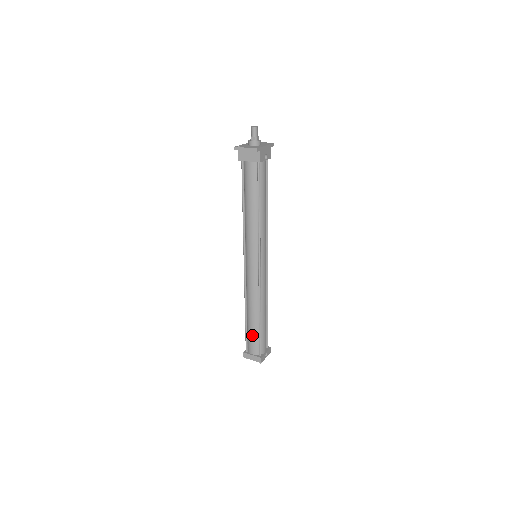
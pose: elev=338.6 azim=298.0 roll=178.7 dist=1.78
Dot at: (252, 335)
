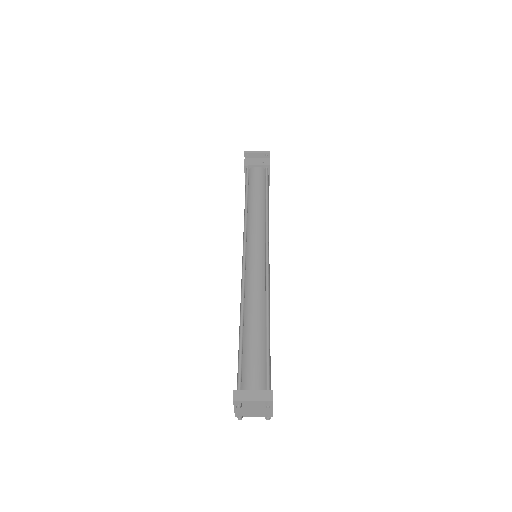
Dot at: (253, 352)
